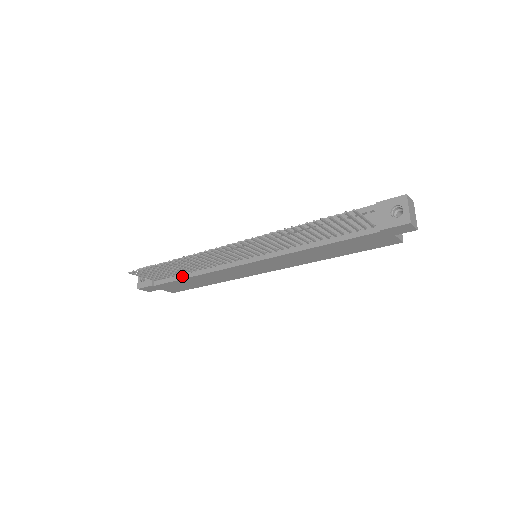
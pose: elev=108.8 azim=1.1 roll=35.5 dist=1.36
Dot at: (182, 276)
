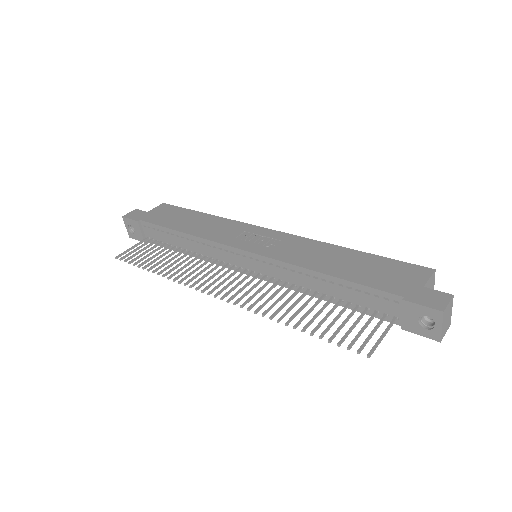
Dot at: (175, 249)
